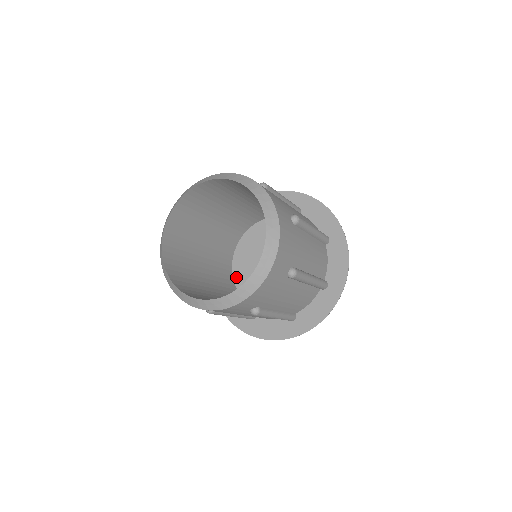
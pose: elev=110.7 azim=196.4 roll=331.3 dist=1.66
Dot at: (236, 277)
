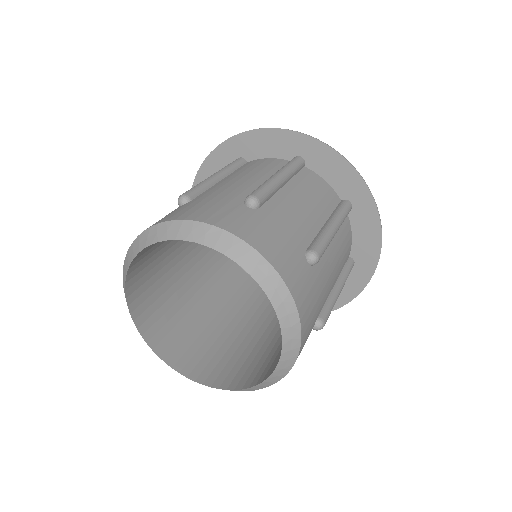
Dot at: occluded
